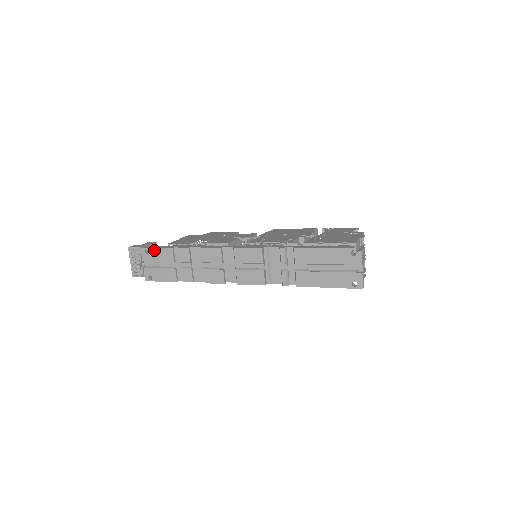
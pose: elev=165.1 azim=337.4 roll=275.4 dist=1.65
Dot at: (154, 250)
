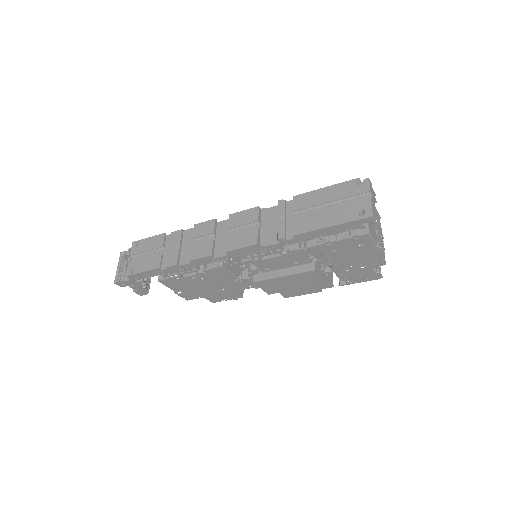
Dot at: (146, 240)
